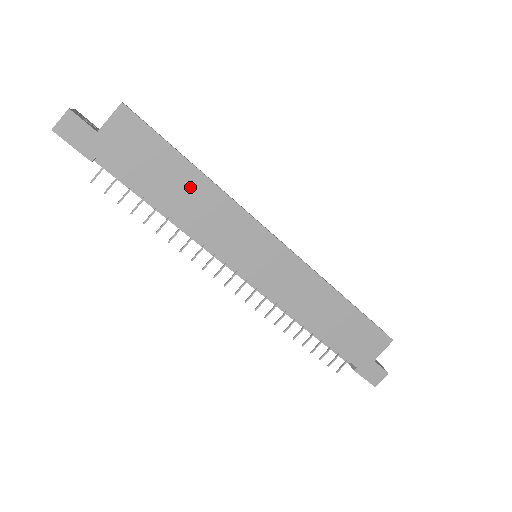
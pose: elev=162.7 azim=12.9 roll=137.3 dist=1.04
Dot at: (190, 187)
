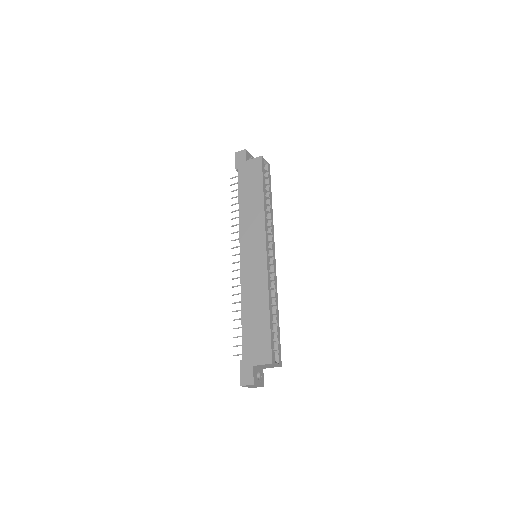
Dot at: (255, 200)
